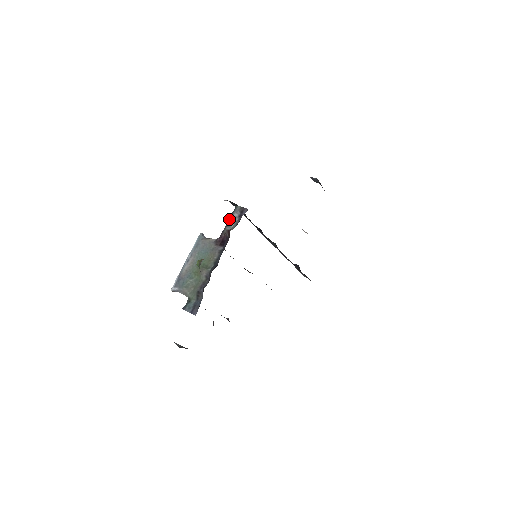
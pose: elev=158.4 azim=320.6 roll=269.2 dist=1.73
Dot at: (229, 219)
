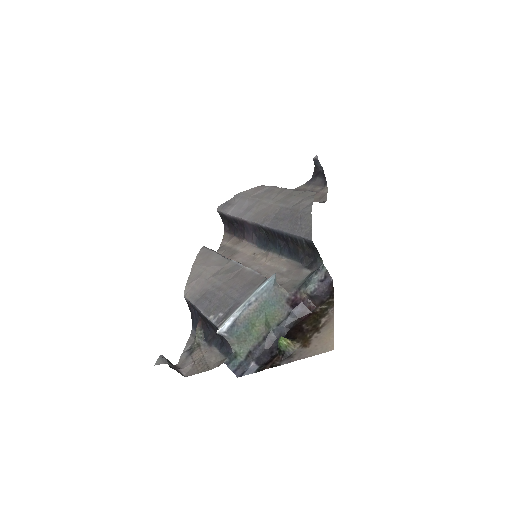
Dot at: (311, 278)
